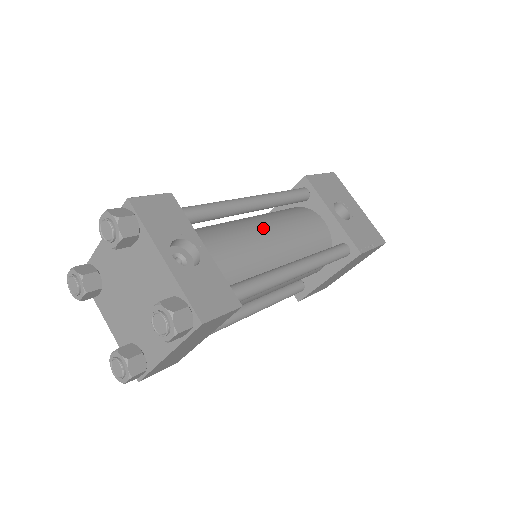
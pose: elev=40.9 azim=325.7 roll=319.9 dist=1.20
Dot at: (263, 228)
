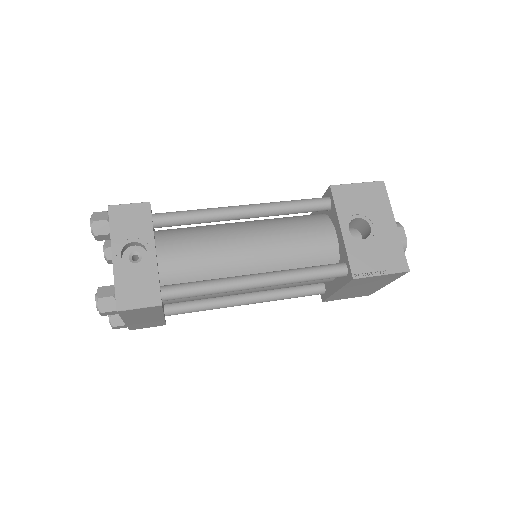
Dot at: (246, 236)
